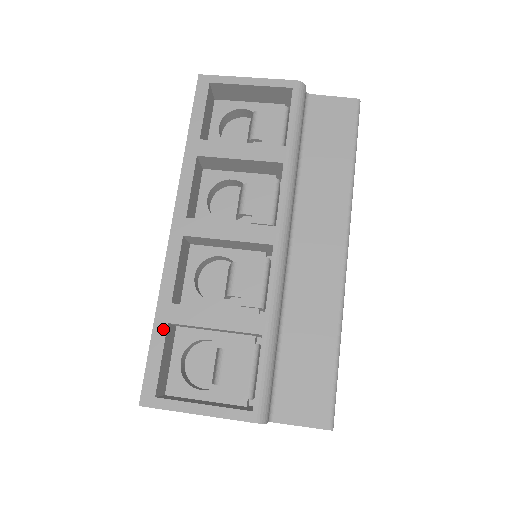
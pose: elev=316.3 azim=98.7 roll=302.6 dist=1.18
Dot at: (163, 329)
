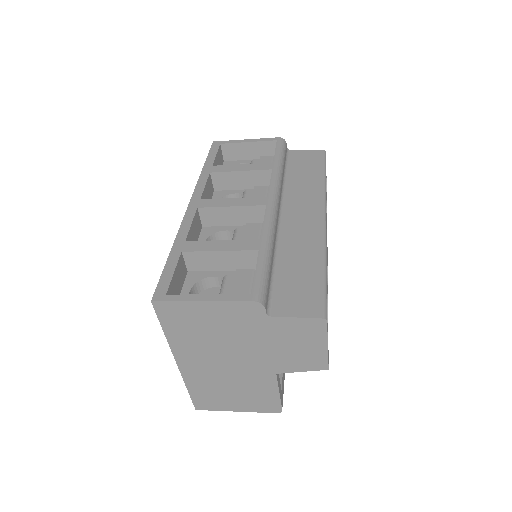
Dot at: (177, 255)
